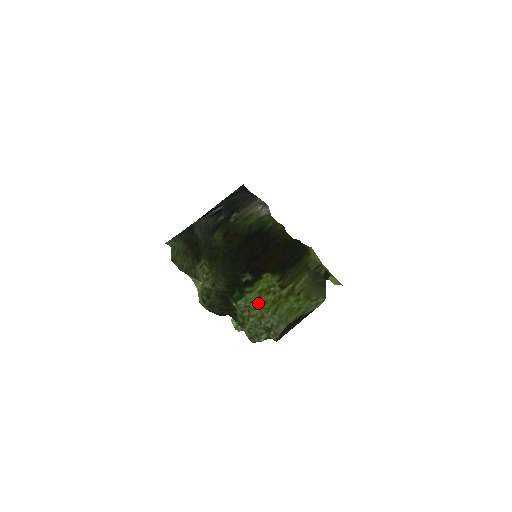
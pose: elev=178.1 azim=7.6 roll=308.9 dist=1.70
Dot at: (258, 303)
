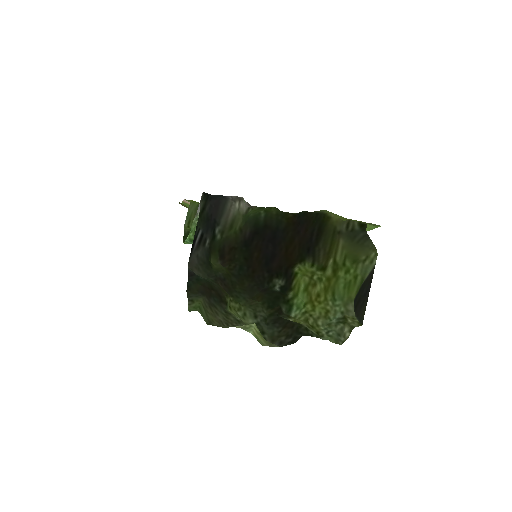
Dot at: (312, 301)
